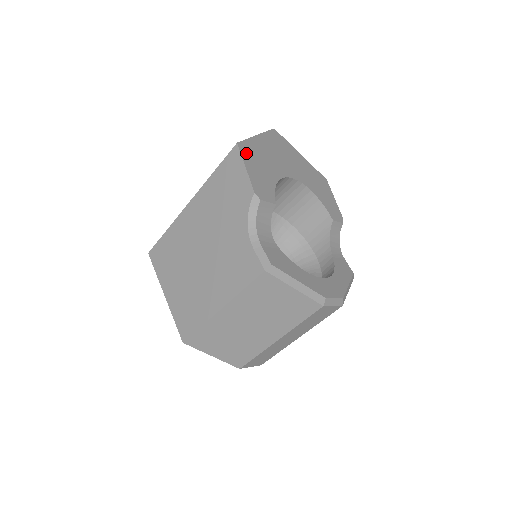
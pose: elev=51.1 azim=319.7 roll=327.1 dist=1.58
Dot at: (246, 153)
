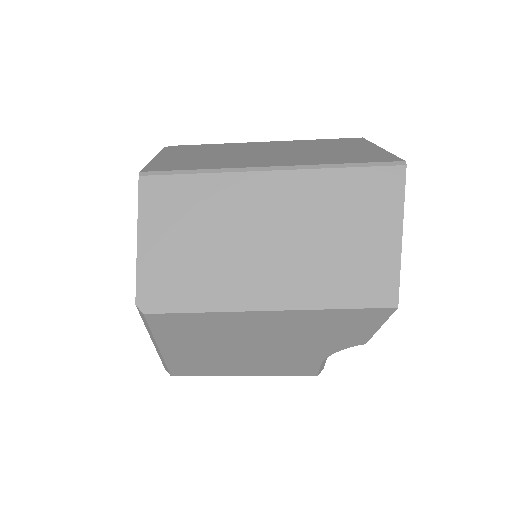
Dot at: occluded
